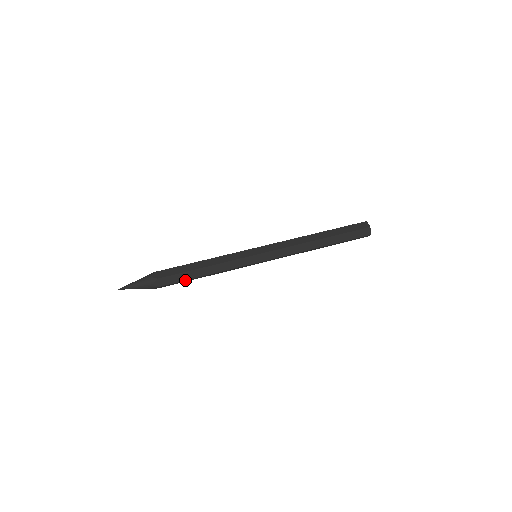
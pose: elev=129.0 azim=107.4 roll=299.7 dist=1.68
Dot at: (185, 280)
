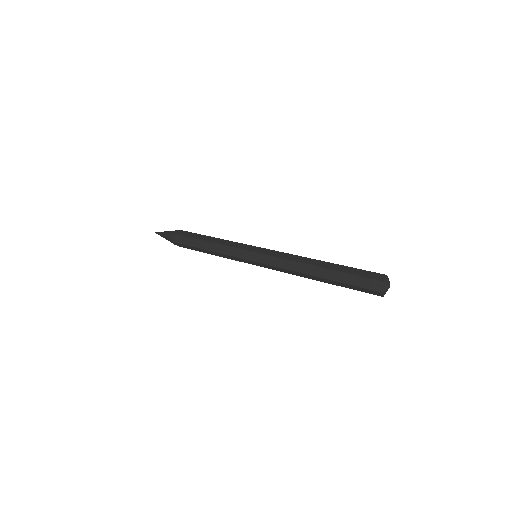
Dot at: (192, 246)
